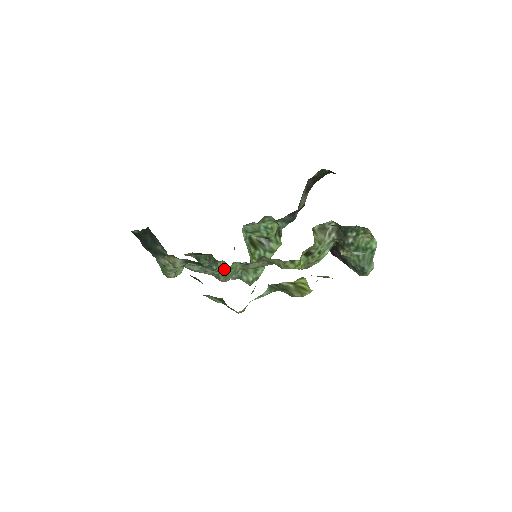
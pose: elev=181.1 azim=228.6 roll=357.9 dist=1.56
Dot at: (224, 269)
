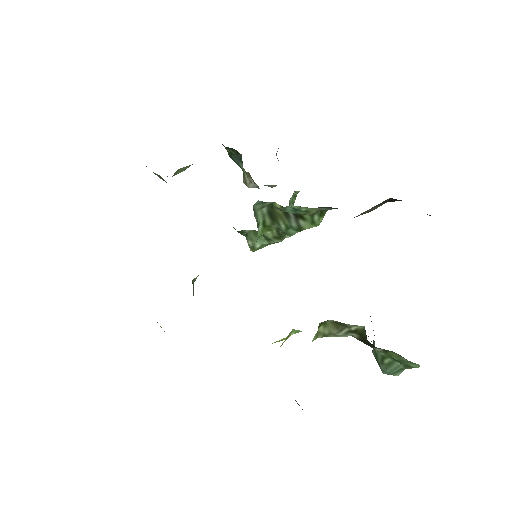
Dot at: occluded
